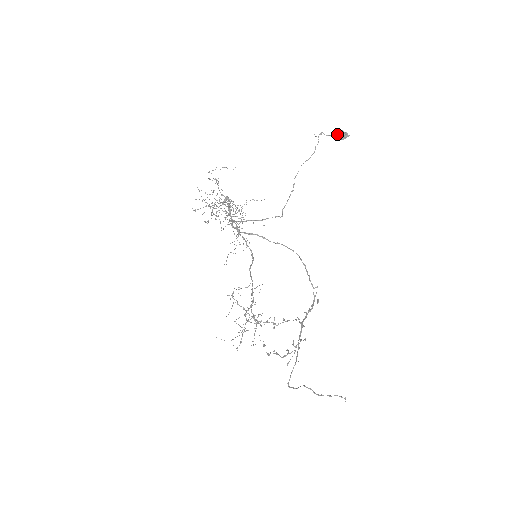
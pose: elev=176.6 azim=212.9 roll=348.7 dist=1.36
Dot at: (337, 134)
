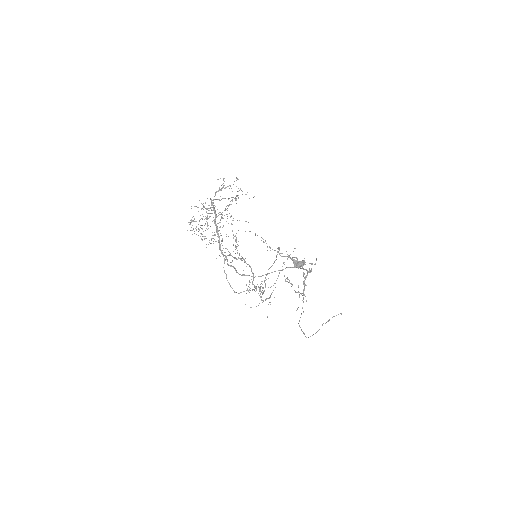
Dot at: (293, 263)
